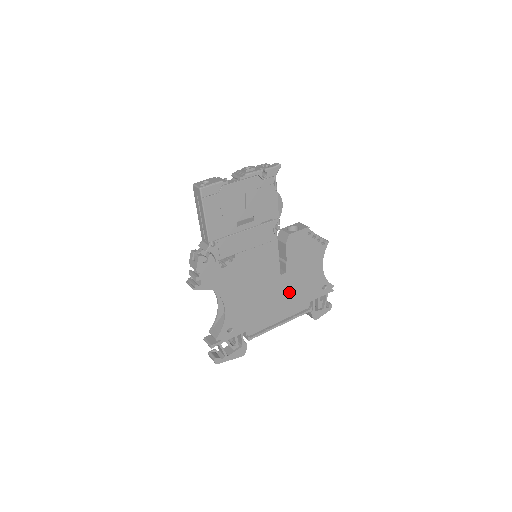
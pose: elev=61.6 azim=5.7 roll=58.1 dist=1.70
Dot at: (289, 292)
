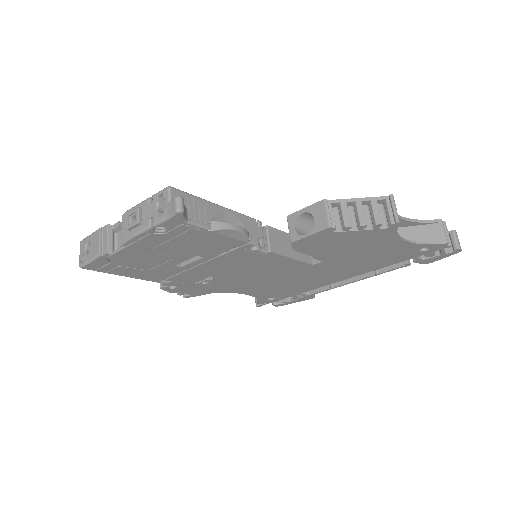
Dot at: (346, 267)
